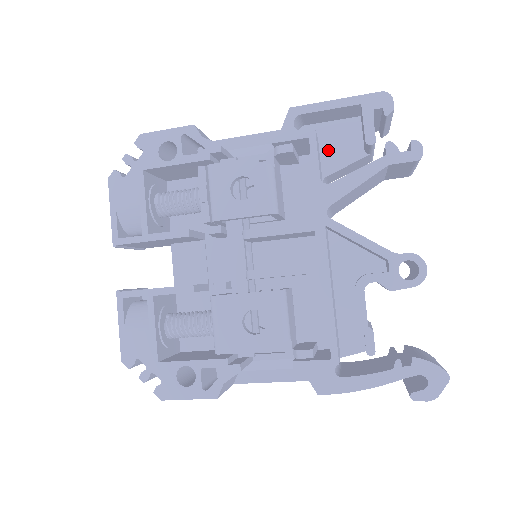
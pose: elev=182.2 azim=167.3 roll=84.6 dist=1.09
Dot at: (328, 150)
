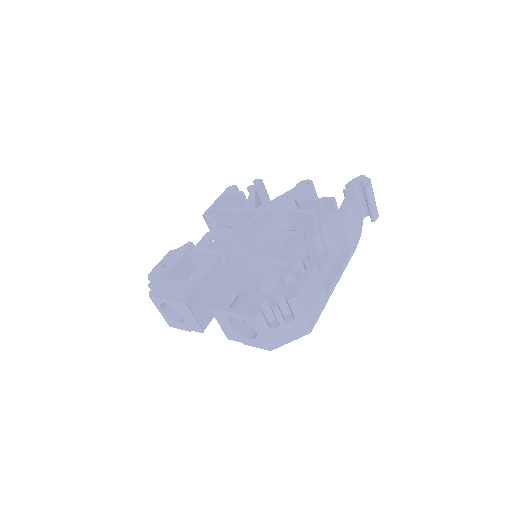
Dot at: occluded
